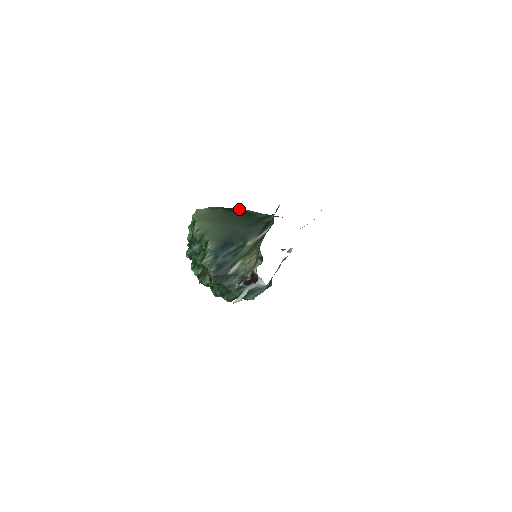
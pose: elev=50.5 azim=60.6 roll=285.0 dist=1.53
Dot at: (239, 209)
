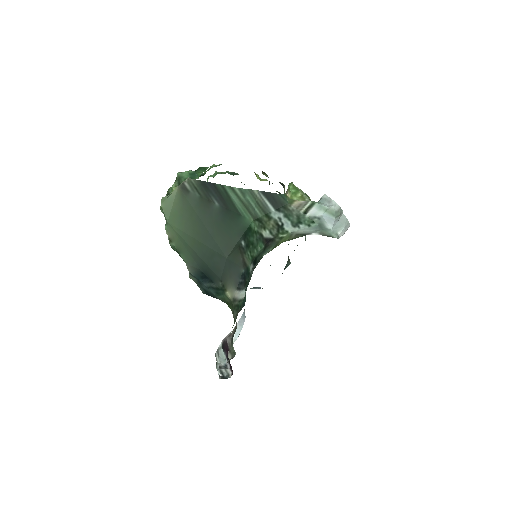
Dot at: (221, 187)
